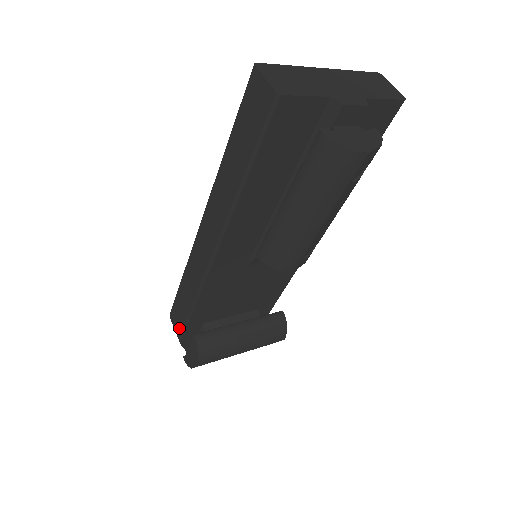
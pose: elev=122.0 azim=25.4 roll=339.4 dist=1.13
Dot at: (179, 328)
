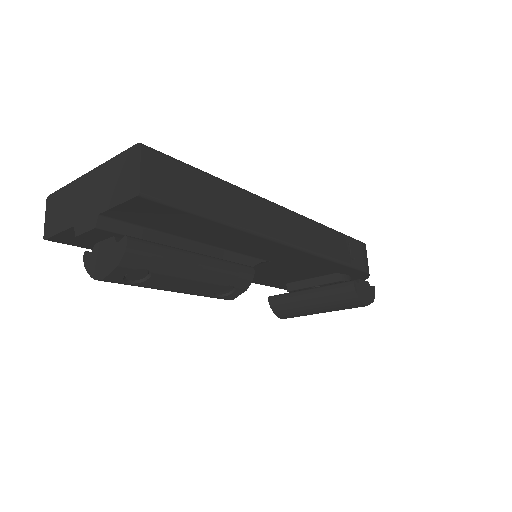
Dot at: occluded
